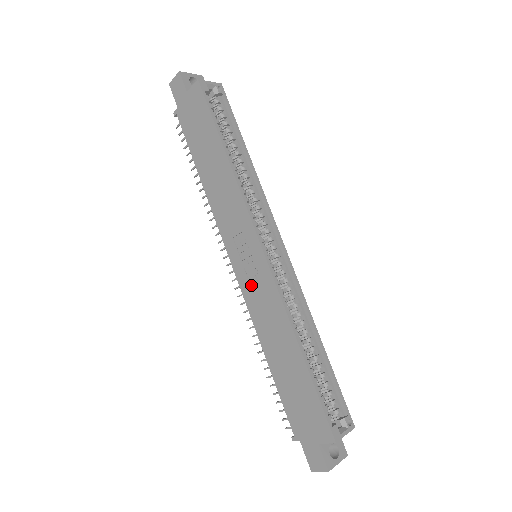
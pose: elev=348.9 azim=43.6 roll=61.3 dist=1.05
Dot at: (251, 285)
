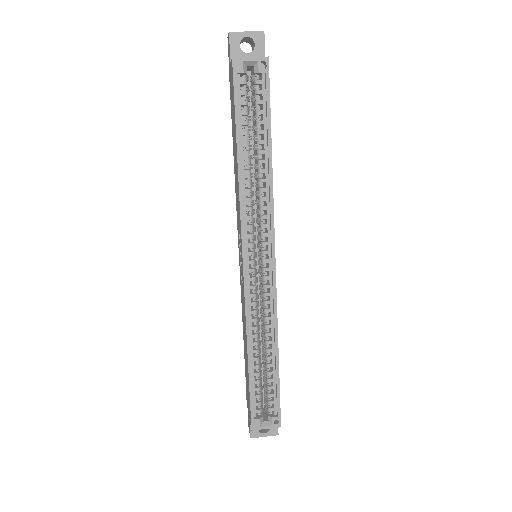
Dot at: (241, 281)
